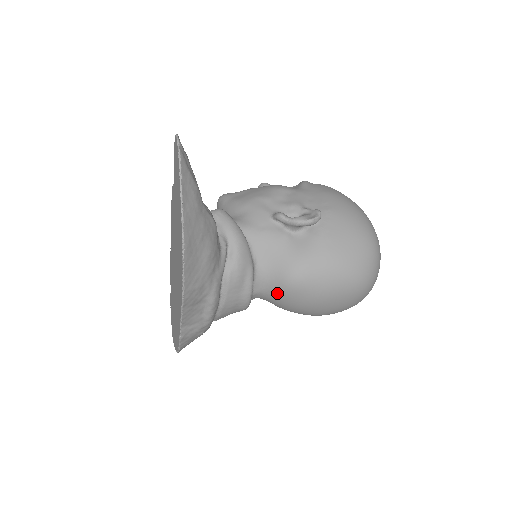
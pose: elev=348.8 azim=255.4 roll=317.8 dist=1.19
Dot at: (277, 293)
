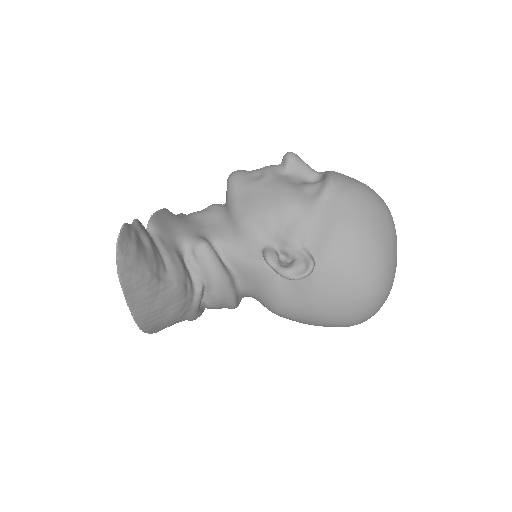
Dot at: occluded
